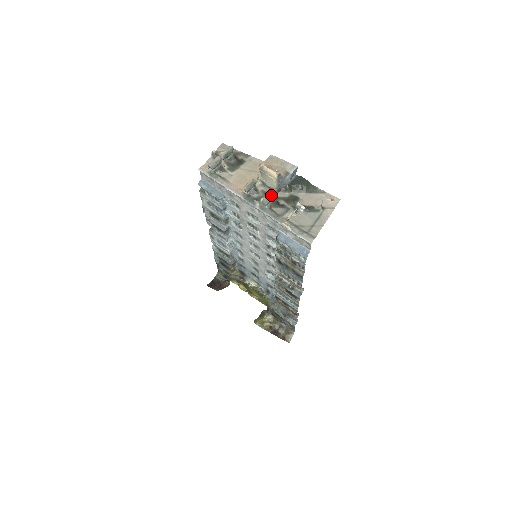
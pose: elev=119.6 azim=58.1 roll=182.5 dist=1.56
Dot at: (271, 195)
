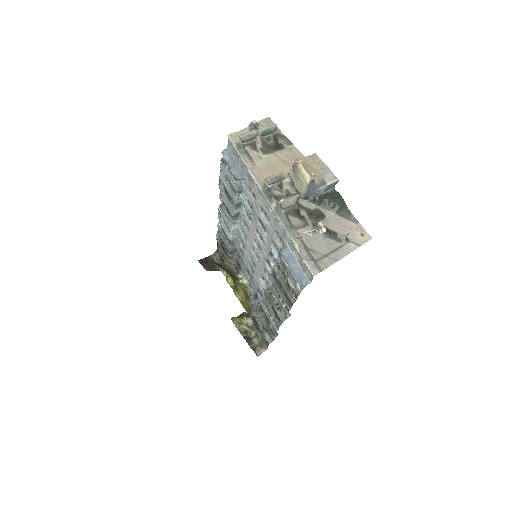
Dot at: (294, 200)
